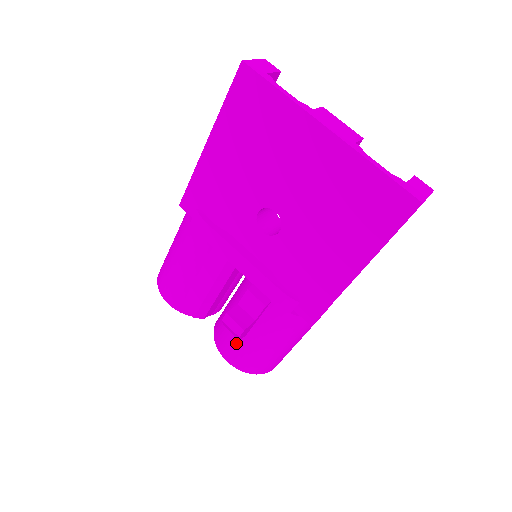
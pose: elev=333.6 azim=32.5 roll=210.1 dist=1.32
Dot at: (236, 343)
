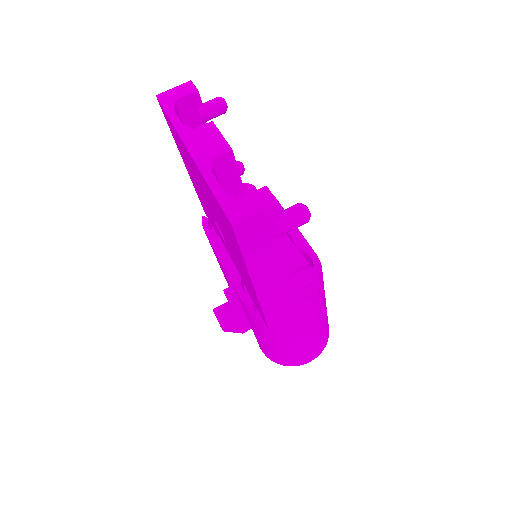
Dot at: (254, 334)
